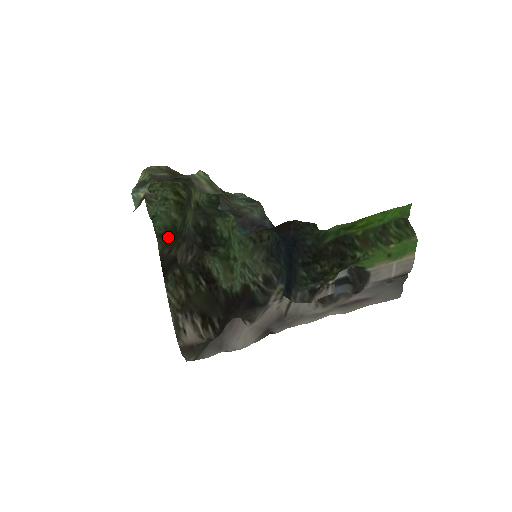
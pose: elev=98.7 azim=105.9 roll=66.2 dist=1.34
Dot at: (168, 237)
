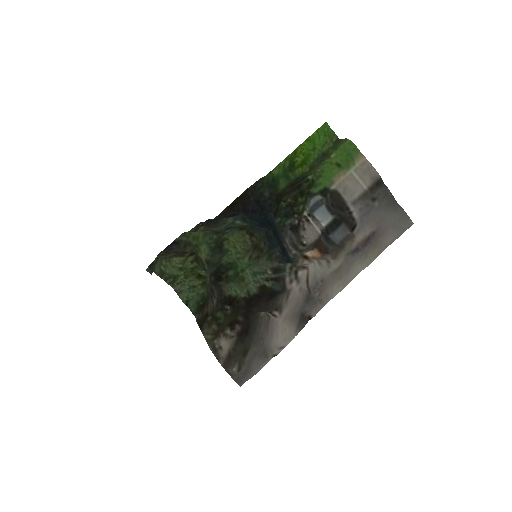
Dot at: (201, 307)
